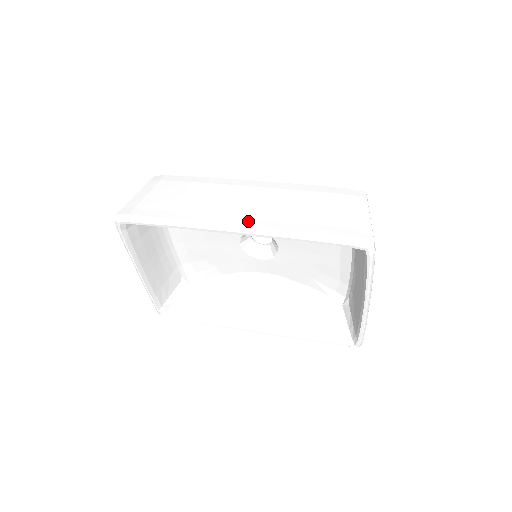
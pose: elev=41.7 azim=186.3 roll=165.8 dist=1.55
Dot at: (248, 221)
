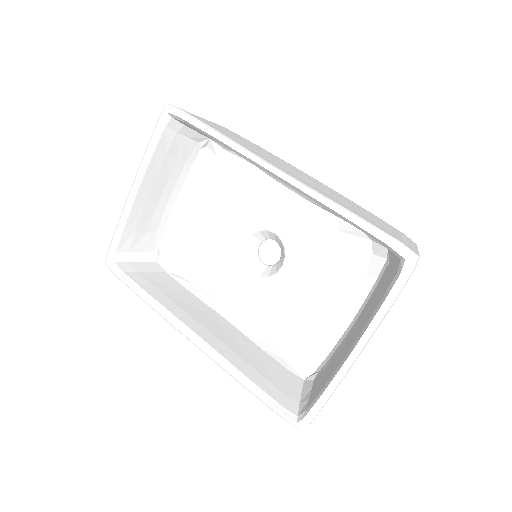
Dot at: (294, 175)
